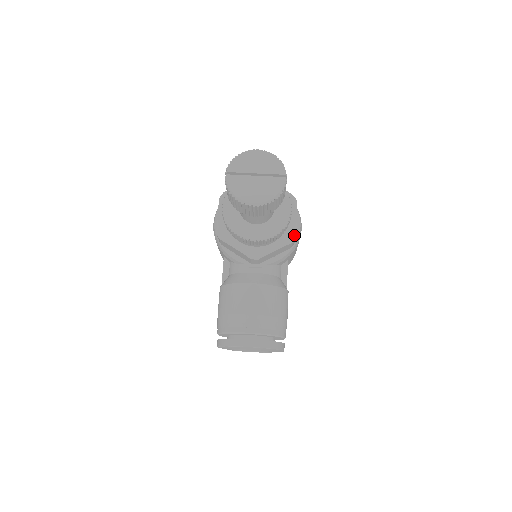
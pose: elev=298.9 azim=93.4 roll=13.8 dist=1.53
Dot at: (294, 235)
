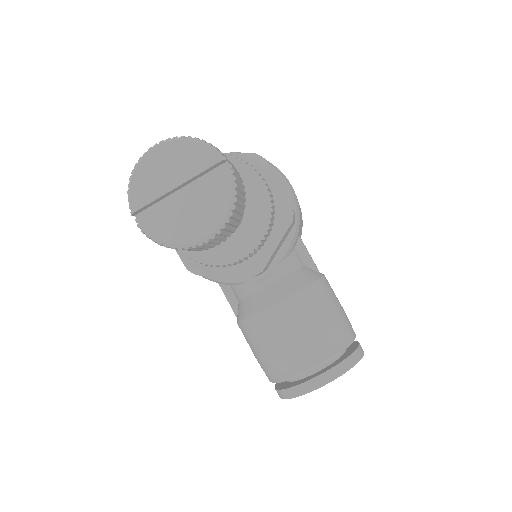
Dot at: (289, 209)
